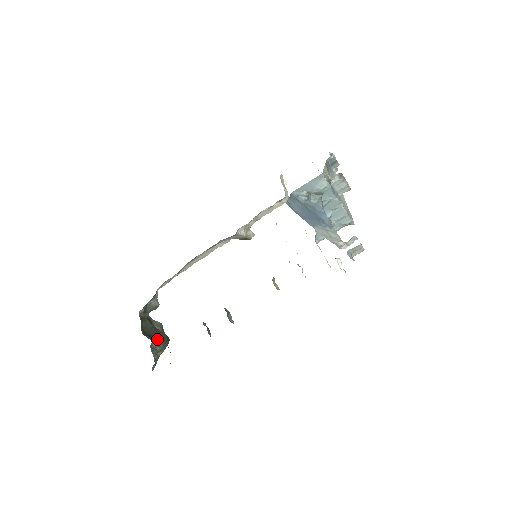
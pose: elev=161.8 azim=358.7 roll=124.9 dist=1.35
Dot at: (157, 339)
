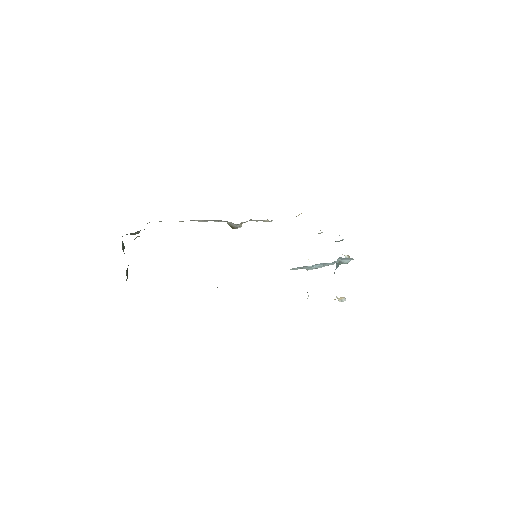
Dot at: occluded
